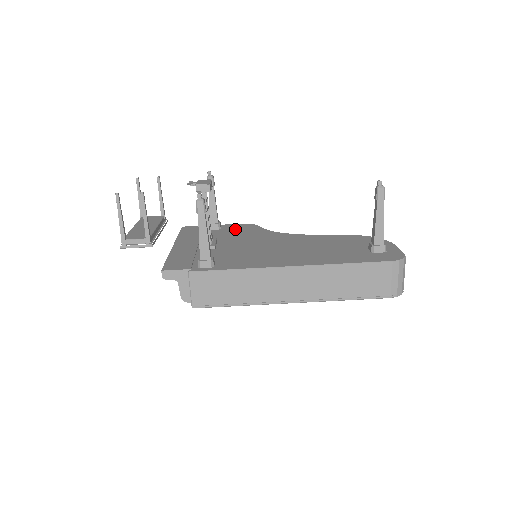
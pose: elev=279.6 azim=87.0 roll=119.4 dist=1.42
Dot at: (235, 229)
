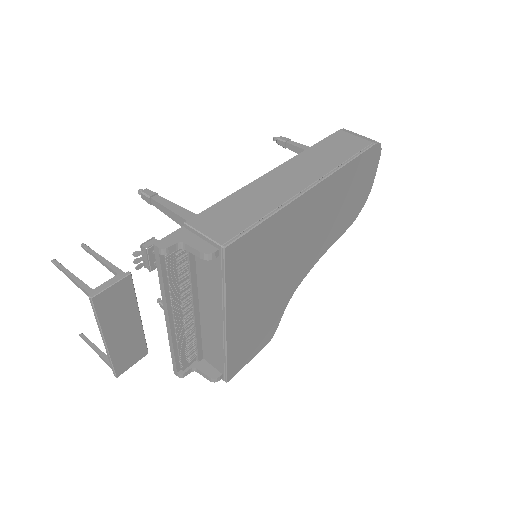
Dot at: occluded
